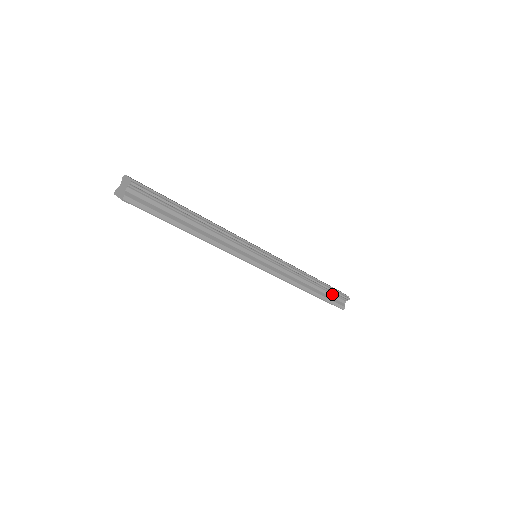
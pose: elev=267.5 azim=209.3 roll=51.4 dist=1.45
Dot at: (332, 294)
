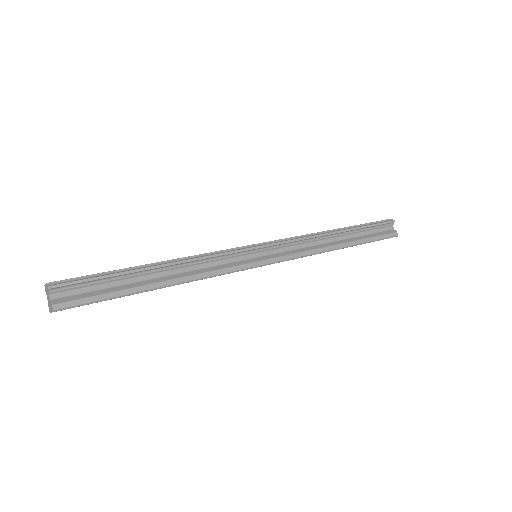
Dot at: (371, 230)
